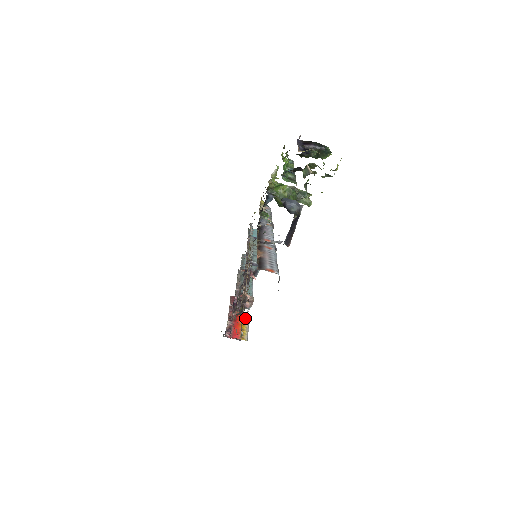
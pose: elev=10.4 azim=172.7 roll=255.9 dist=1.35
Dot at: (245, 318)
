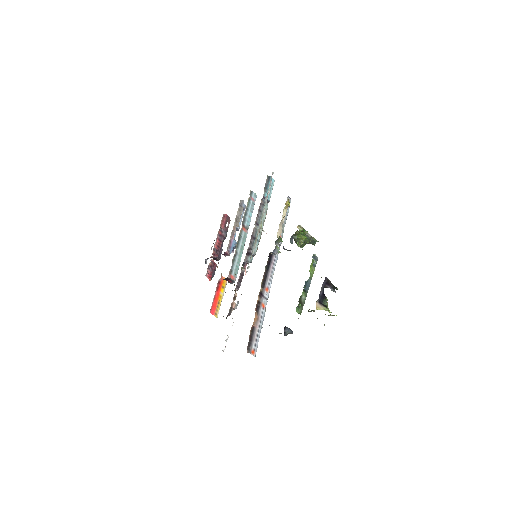
Dot at: (224, 287)
